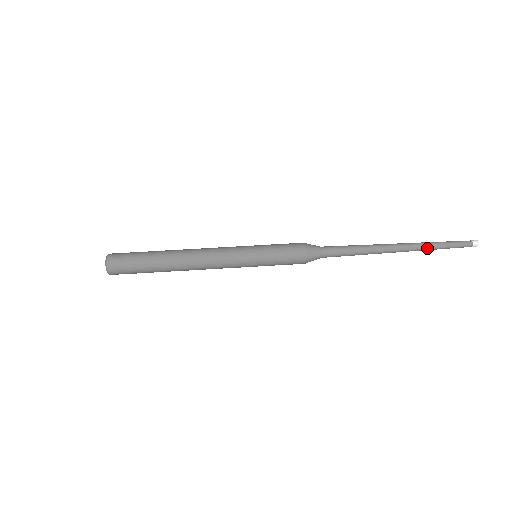
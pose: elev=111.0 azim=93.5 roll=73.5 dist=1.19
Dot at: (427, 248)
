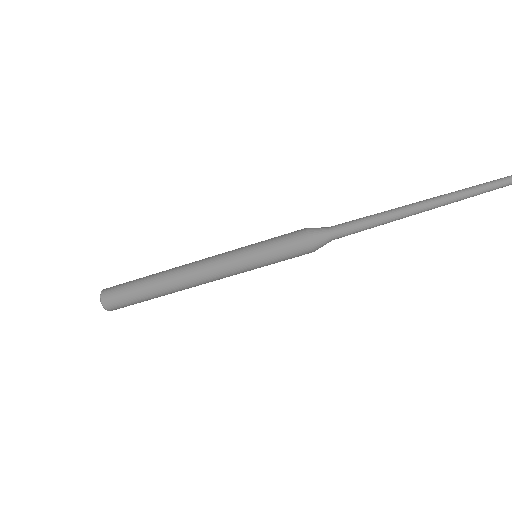
Dot at: (463, 199)
